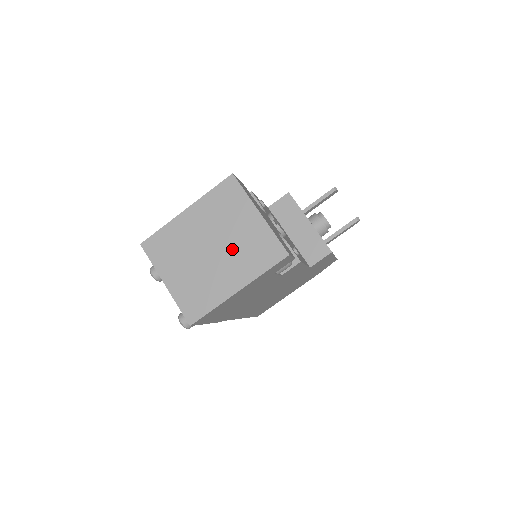
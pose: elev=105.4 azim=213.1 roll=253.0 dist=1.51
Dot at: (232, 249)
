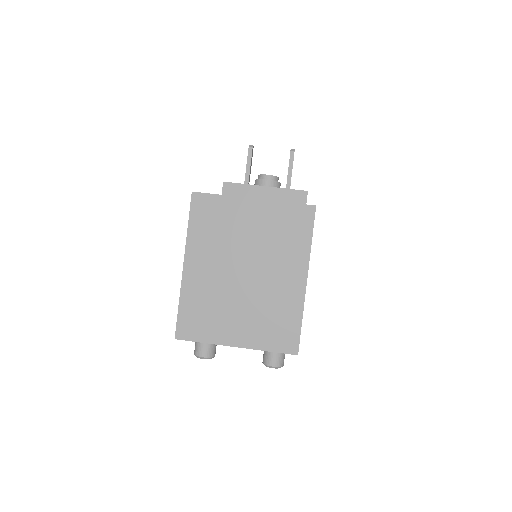
Dot at: (262, 253)
